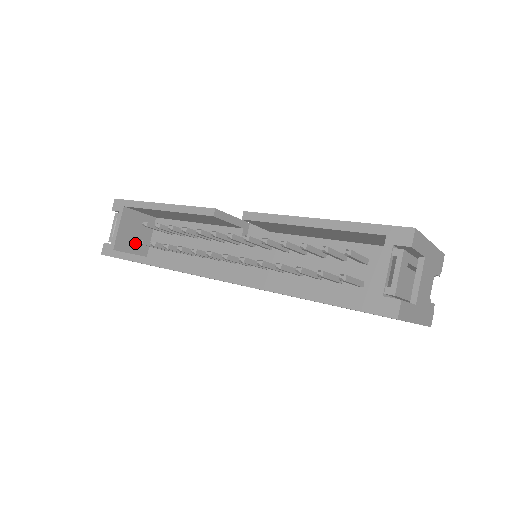
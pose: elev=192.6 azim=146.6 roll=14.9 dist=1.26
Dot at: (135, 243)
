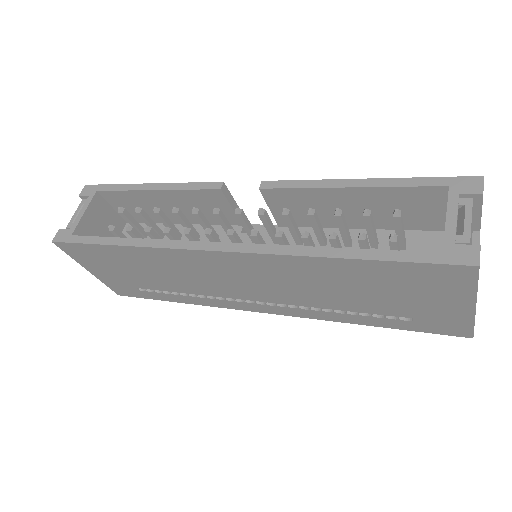
Dot at: occluded
